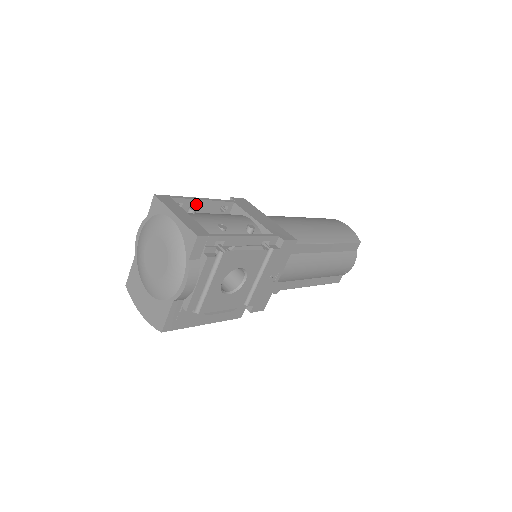
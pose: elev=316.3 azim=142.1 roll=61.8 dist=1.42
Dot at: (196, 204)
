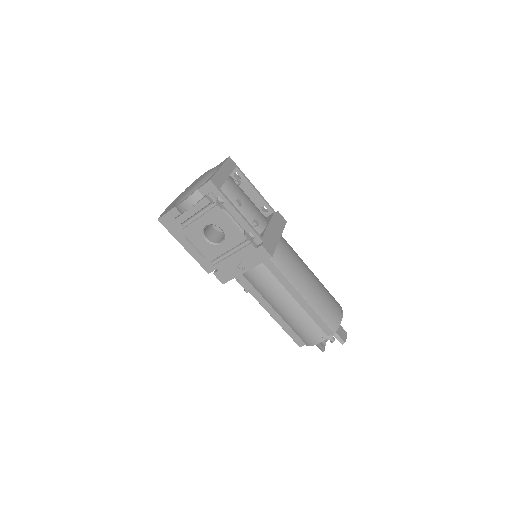
Dot at: (249, 187)
